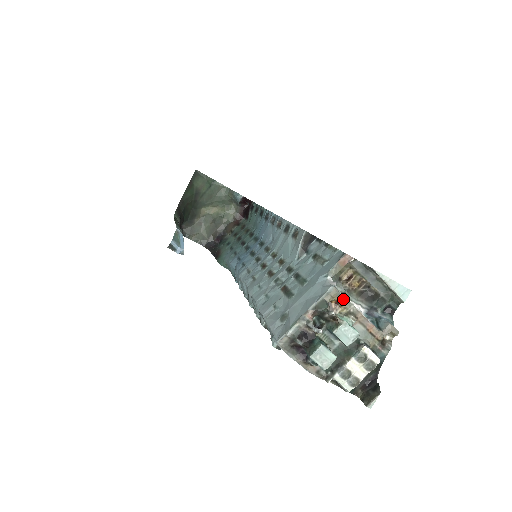
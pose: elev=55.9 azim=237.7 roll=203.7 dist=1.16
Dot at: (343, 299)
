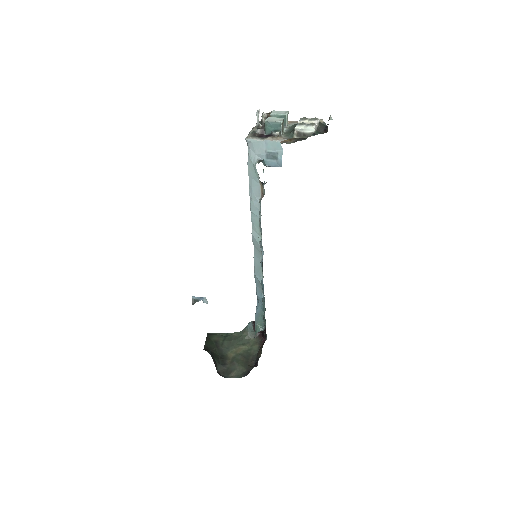
Dot at: occluded
